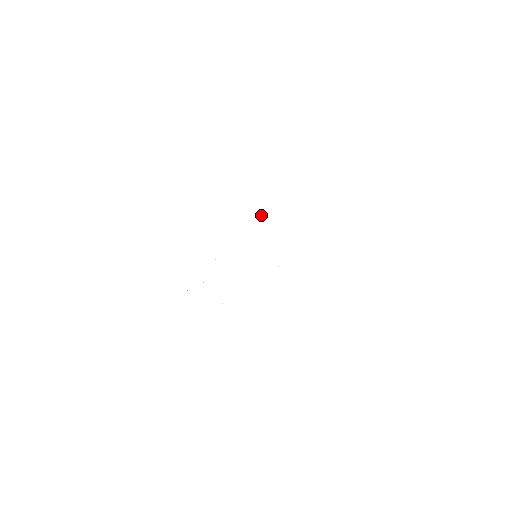
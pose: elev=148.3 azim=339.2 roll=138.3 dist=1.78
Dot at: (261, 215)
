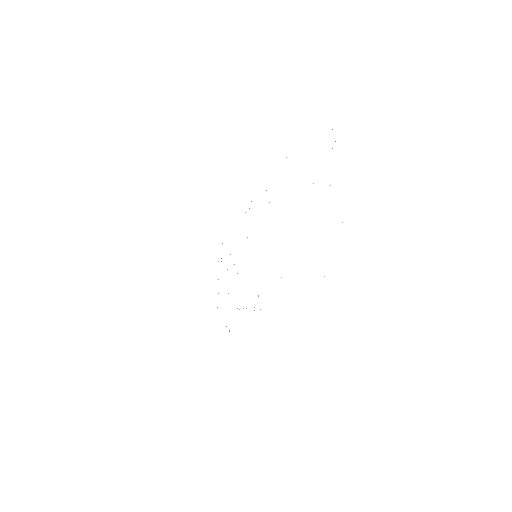
Dot at: occluded
